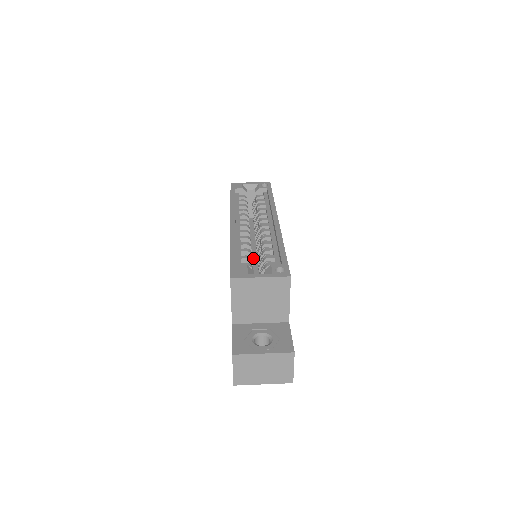
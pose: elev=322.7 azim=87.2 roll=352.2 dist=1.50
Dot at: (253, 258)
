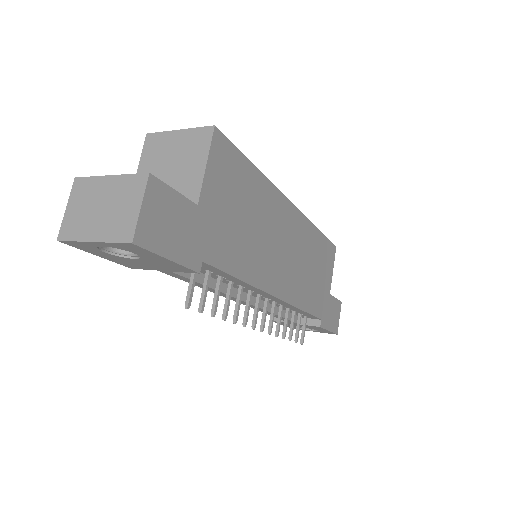
Dot at: occluded
